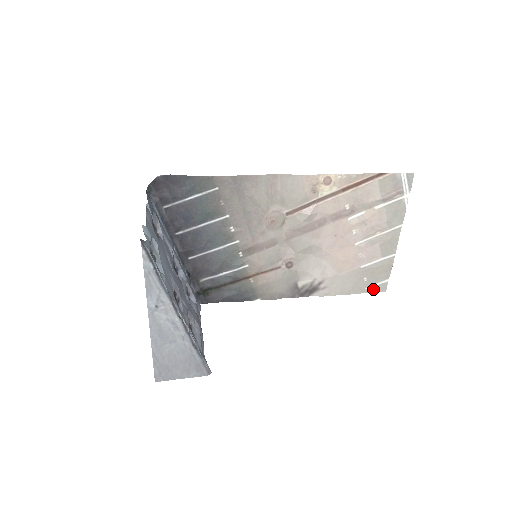
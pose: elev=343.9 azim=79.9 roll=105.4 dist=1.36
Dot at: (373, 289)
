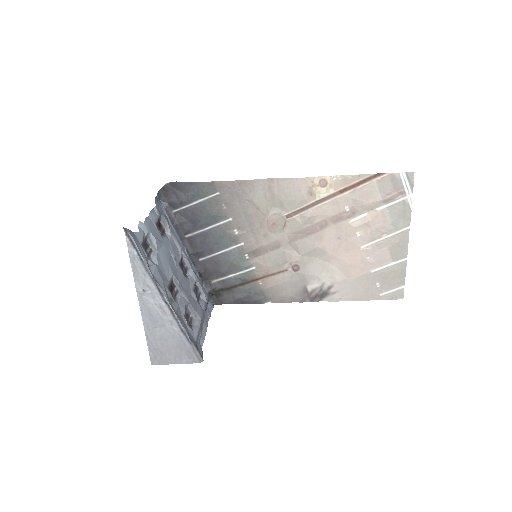
Dot at: (388, 296)
